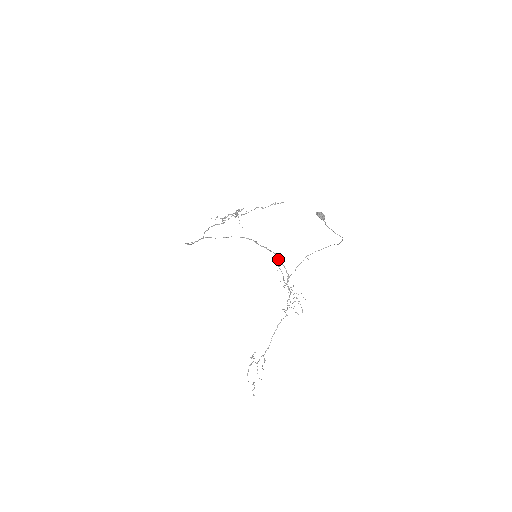
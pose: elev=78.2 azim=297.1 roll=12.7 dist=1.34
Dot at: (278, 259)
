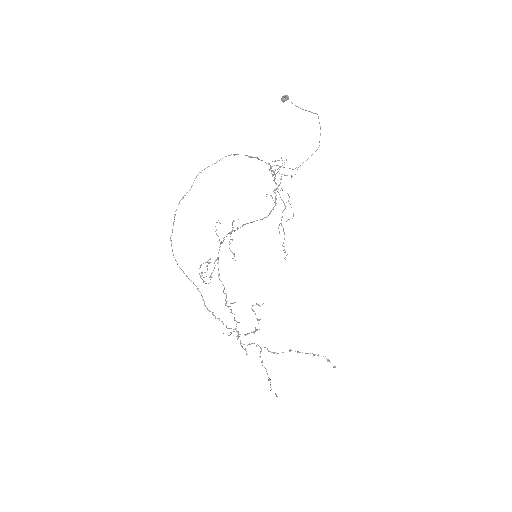
Dot at: (258, 159)
